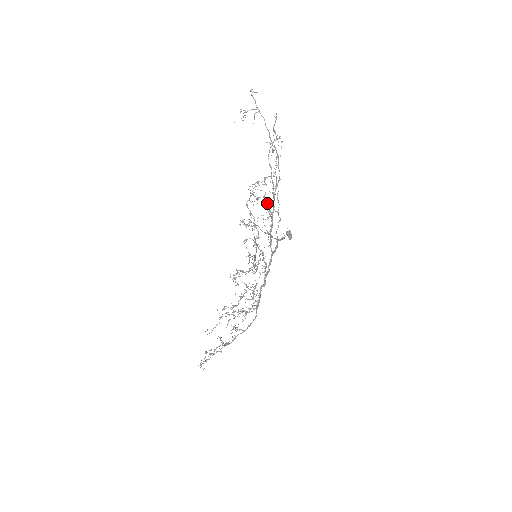
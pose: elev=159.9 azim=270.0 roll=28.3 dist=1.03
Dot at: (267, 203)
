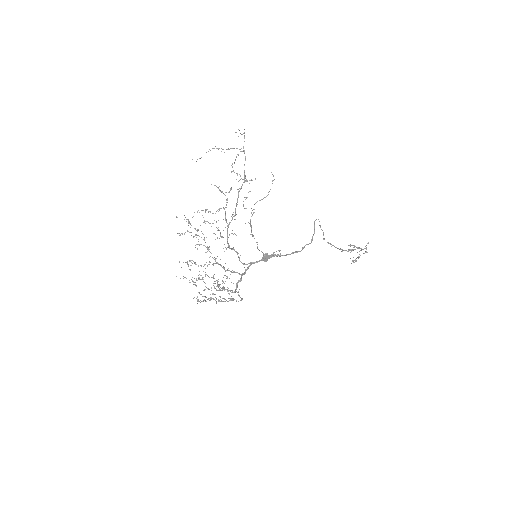
Dot at: occluded
